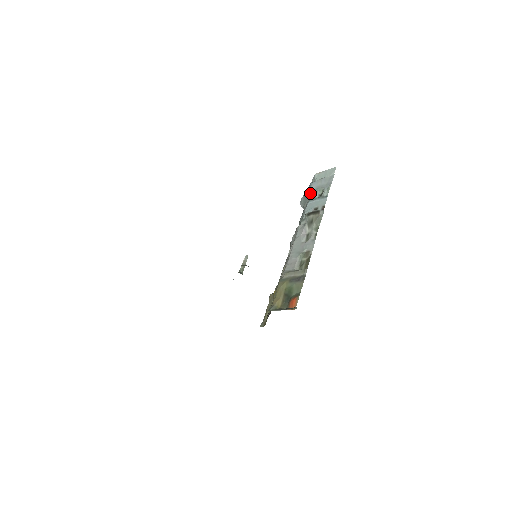
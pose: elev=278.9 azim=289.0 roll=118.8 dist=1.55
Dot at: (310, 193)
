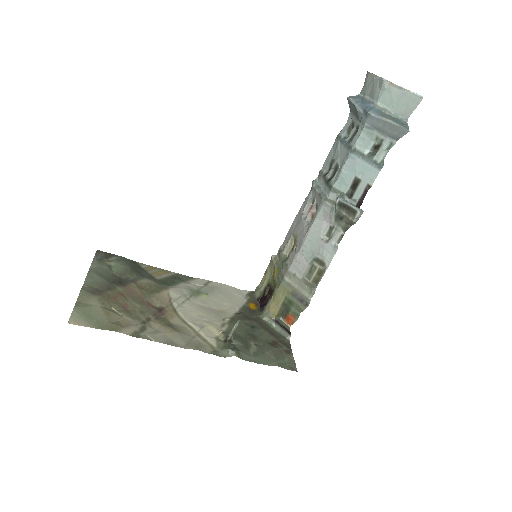
Dot at: (362, 124)
